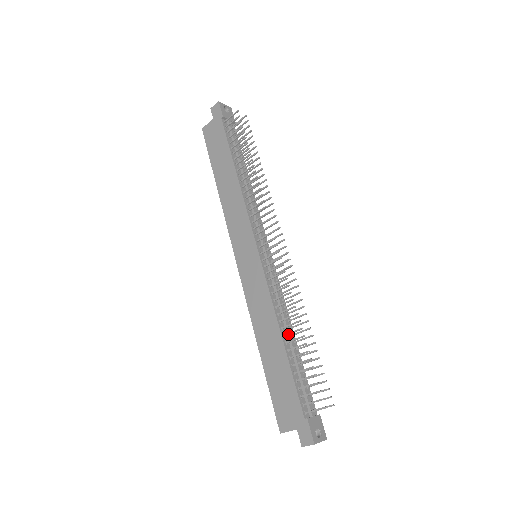
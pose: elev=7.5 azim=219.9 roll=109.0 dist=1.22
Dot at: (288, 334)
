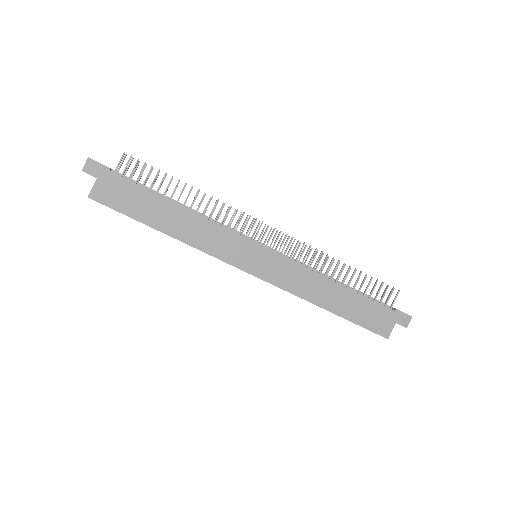
Dot at: occluded
